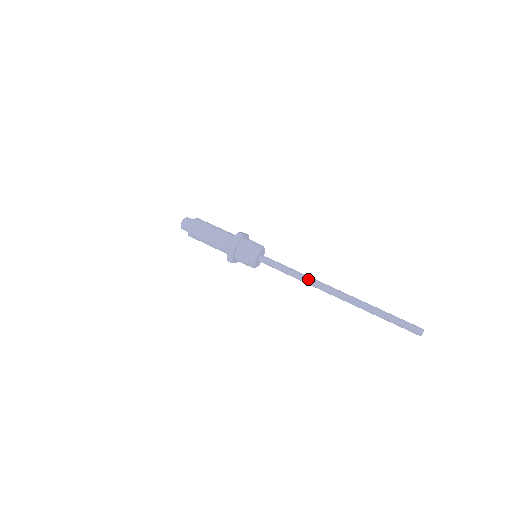
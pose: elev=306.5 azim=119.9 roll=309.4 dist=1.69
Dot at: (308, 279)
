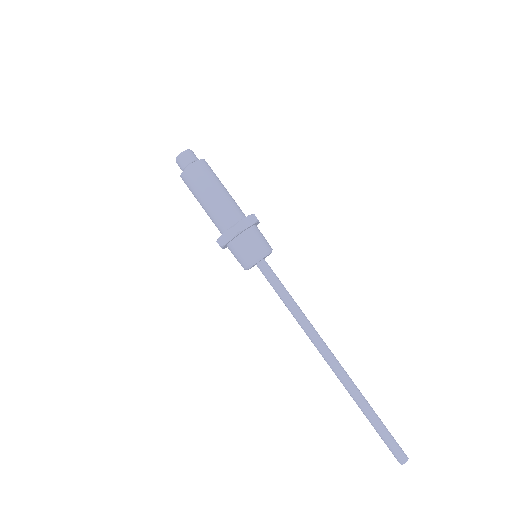
Dot at: (303, 327)
